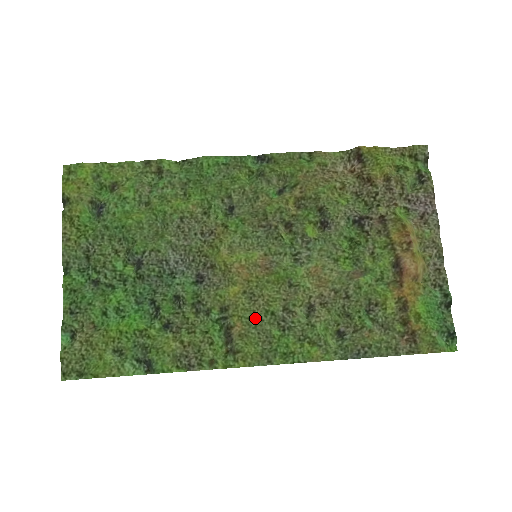
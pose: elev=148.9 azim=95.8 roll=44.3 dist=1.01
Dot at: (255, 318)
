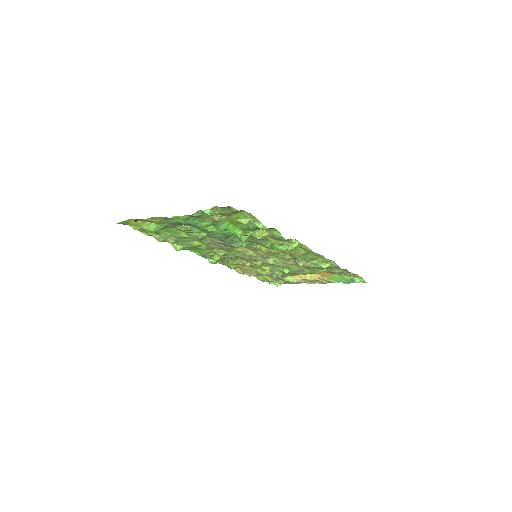
Dot at: (286, 253)
